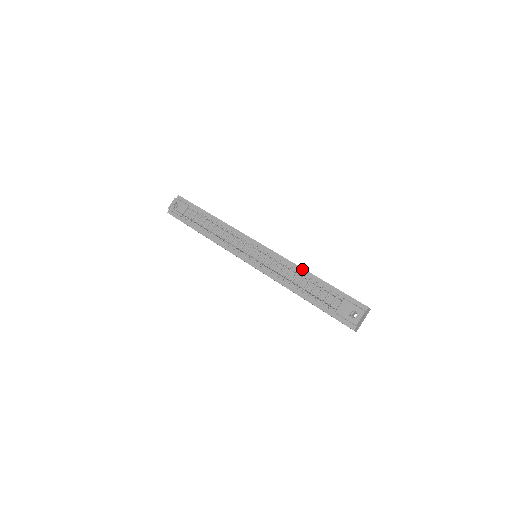
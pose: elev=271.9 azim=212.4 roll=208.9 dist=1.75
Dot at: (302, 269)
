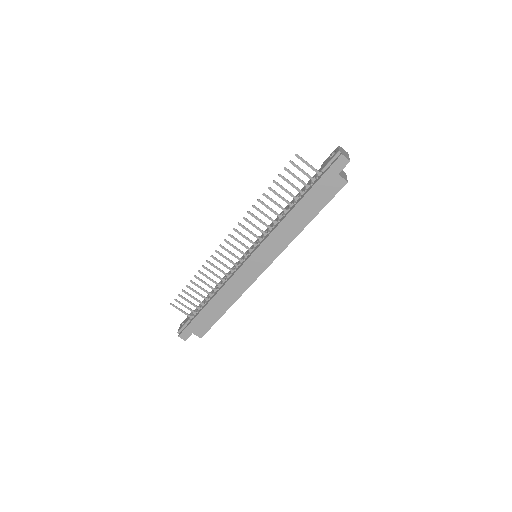
Dot at: (286, 206)
